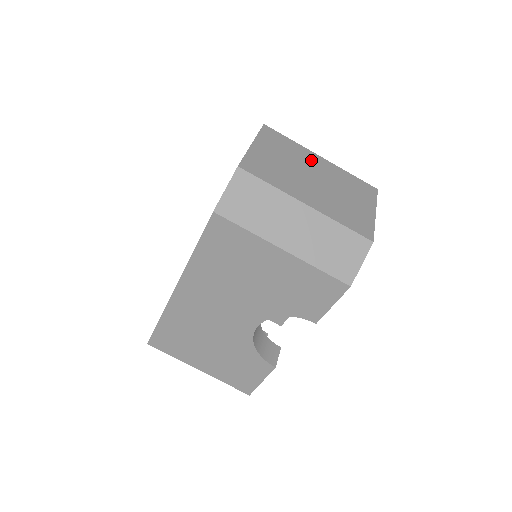
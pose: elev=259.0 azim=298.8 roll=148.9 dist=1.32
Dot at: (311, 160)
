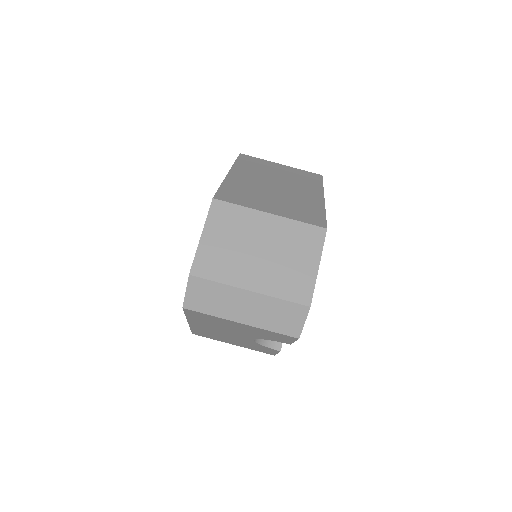
Dot at: (258, 225)
